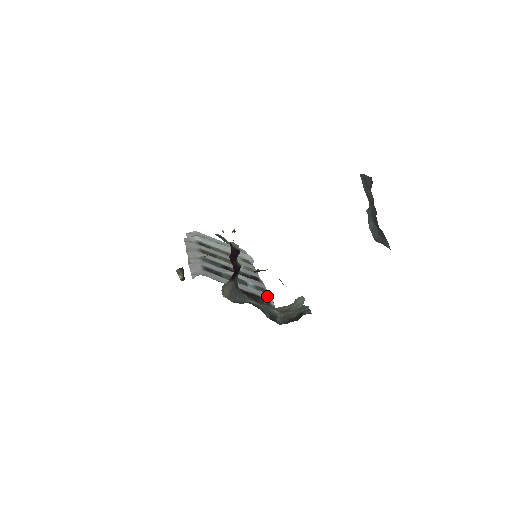
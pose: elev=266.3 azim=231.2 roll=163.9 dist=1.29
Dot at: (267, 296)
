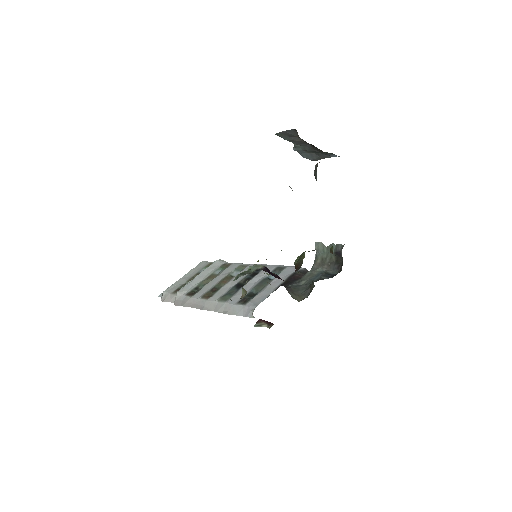
Dot at: (291, 269)
